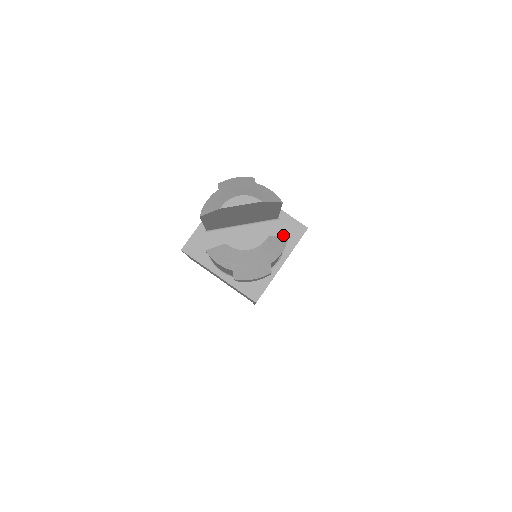
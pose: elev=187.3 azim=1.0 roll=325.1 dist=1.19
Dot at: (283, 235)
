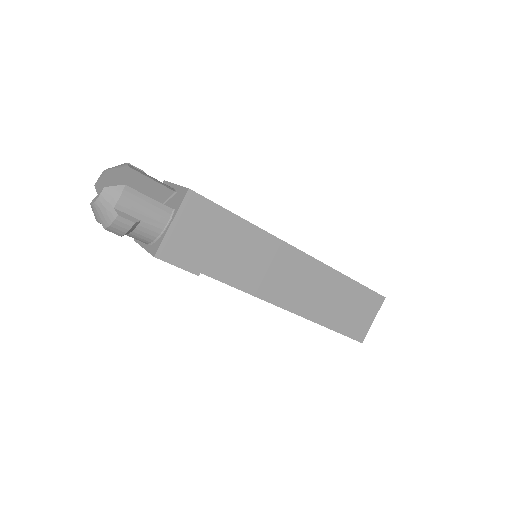
Dot at: (176, 202)
